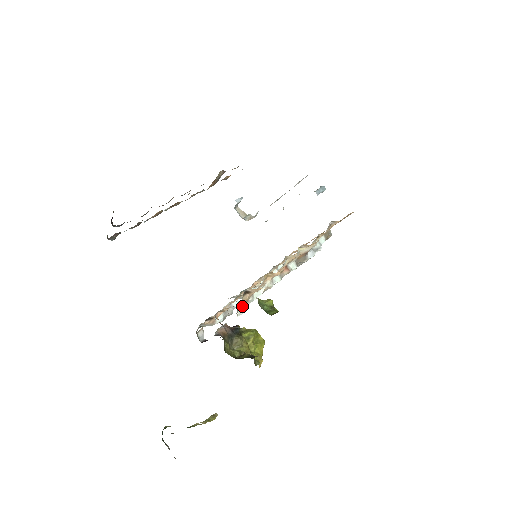
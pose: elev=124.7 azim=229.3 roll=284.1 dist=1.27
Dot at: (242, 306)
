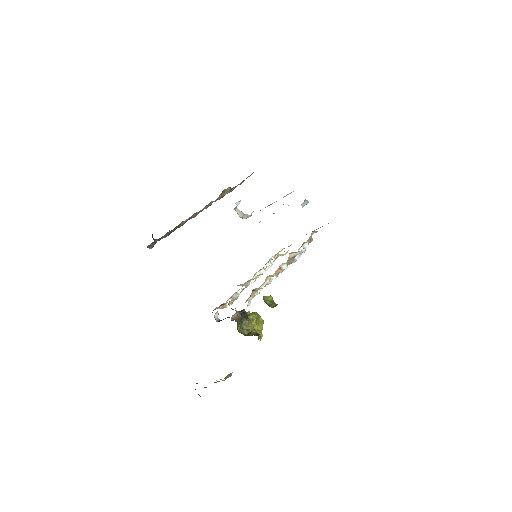
Dot at: (250, 299)
